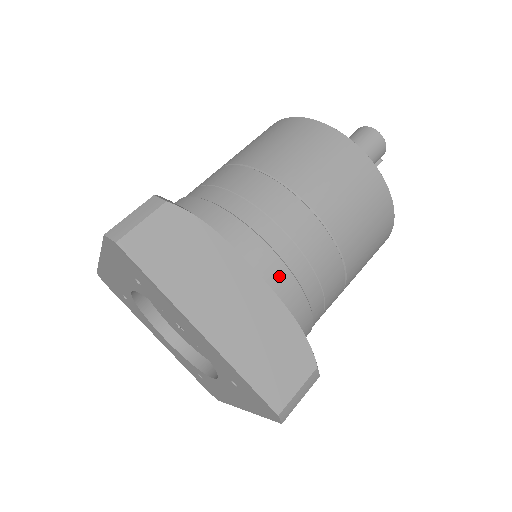
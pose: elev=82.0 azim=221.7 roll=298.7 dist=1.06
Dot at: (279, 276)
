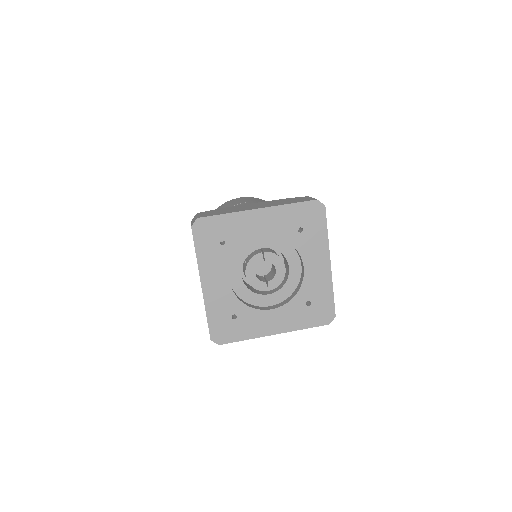
Dot at: occluded
